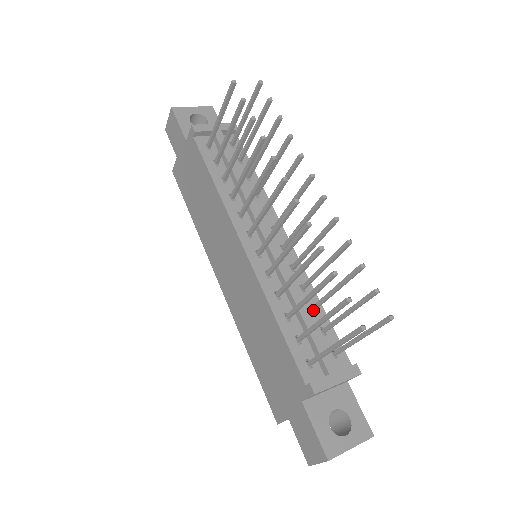
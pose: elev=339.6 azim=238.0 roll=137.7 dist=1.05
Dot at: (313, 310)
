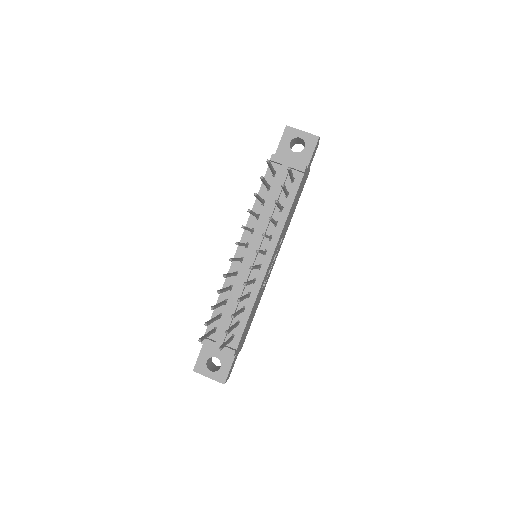
Dot at: occluded
